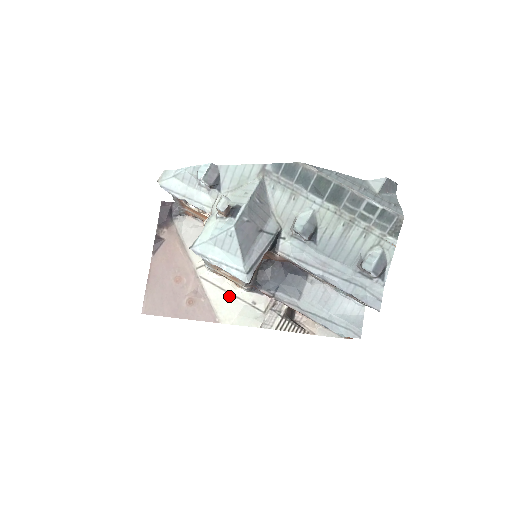
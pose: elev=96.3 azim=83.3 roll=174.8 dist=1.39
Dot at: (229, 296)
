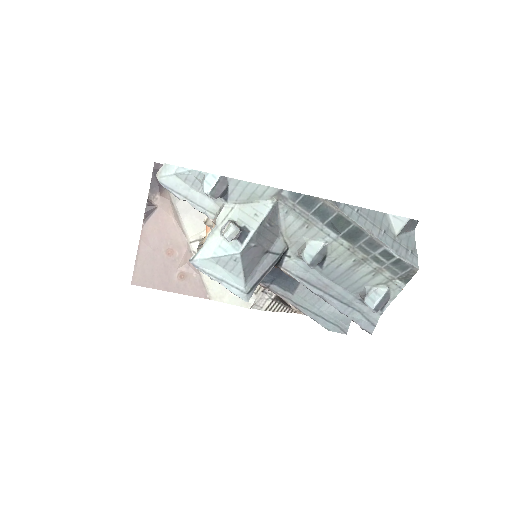
Dot at: occluded
